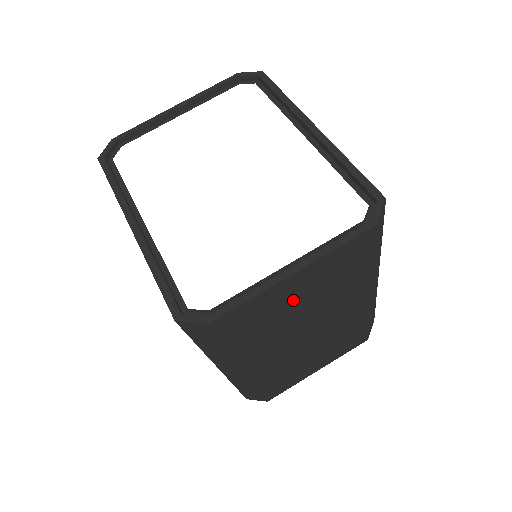
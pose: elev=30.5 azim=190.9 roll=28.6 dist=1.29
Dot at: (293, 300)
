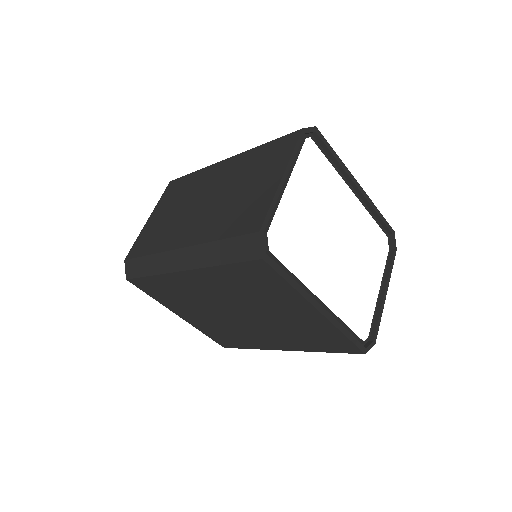
Dot at: occluded
